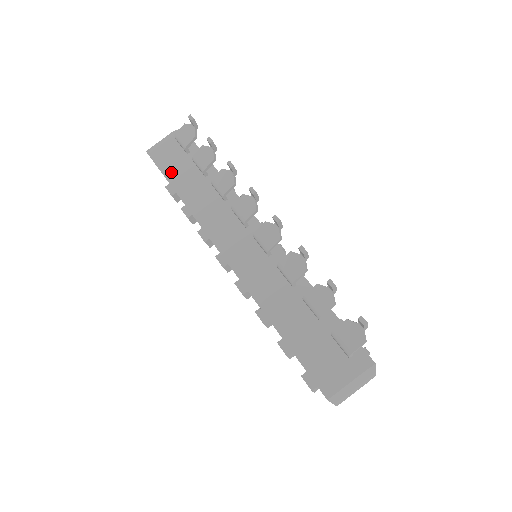
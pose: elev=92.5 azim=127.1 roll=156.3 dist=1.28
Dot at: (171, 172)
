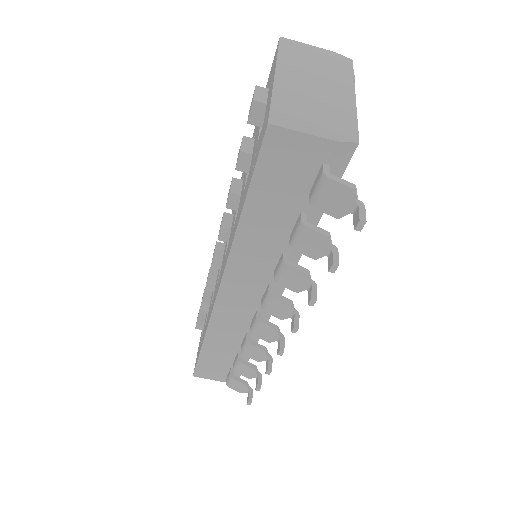
Dot at: (263, 192)
